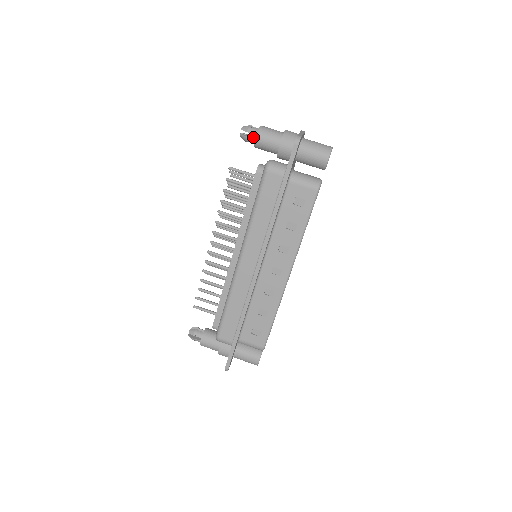
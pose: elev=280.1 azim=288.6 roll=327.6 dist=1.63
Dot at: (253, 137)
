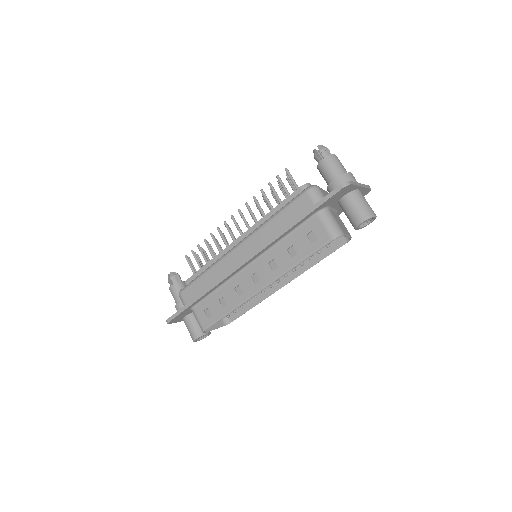
Dot at: occluded
